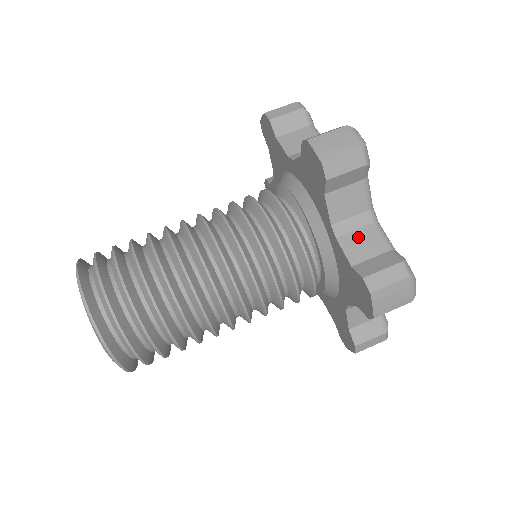
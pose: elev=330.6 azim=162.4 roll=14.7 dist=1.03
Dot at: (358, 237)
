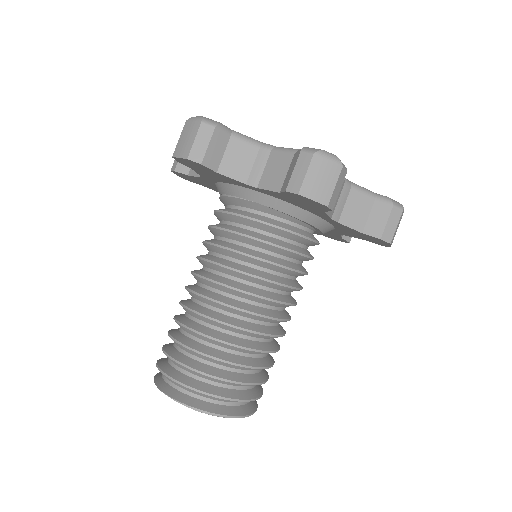
Dot at: (350, 208)
